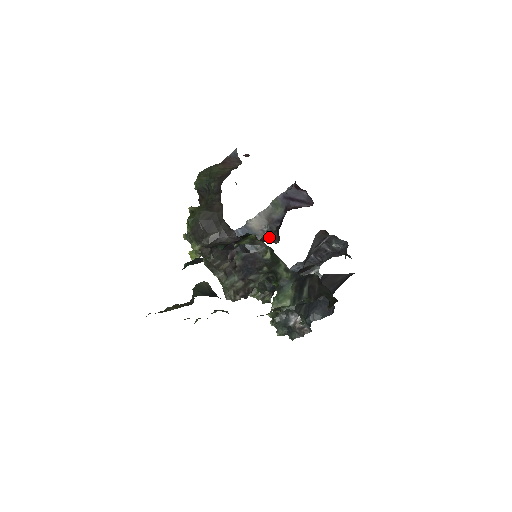
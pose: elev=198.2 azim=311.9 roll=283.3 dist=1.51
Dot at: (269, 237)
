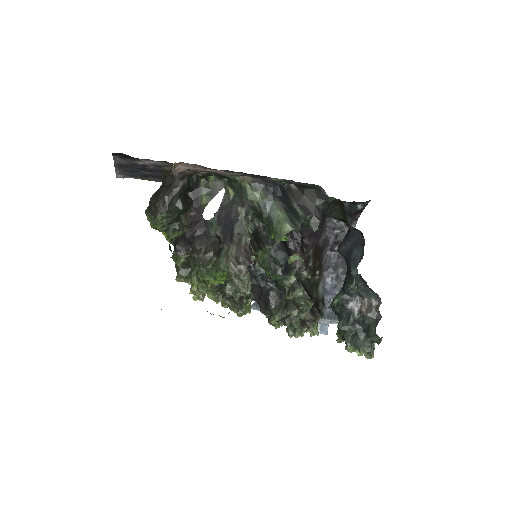
Dot at: occluded
